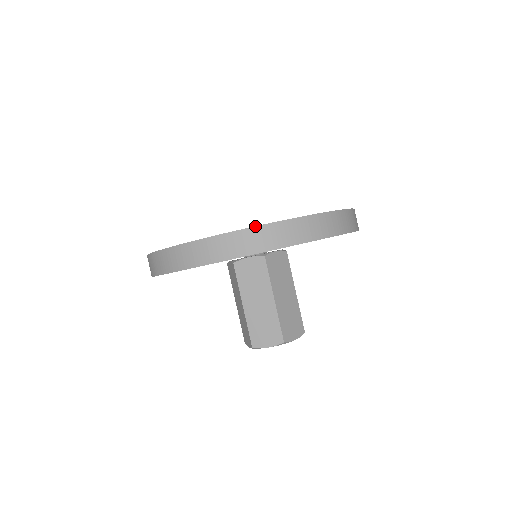
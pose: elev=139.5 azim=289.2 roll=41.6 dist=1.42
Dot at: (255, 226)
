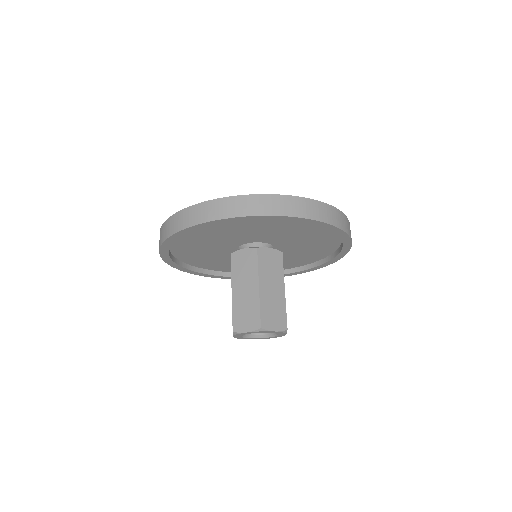
Dot at: (235, 196)
